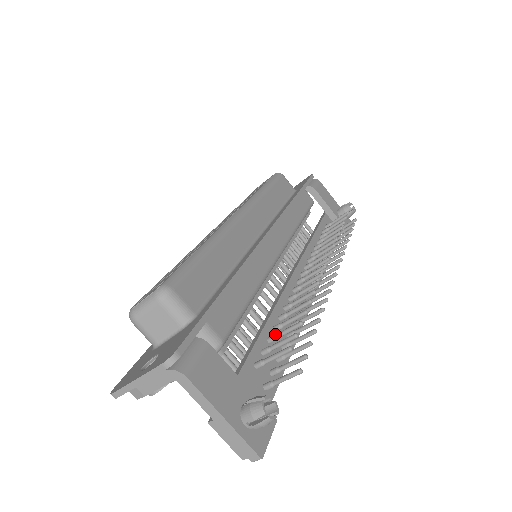
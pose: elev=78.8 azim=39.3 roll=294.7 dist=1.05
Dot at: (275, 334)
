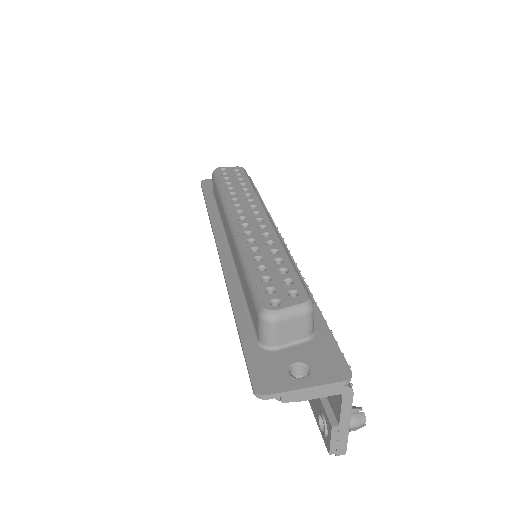
Dot at: occluded
